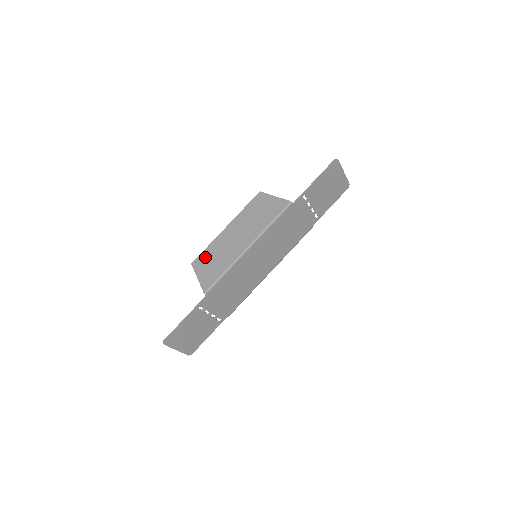
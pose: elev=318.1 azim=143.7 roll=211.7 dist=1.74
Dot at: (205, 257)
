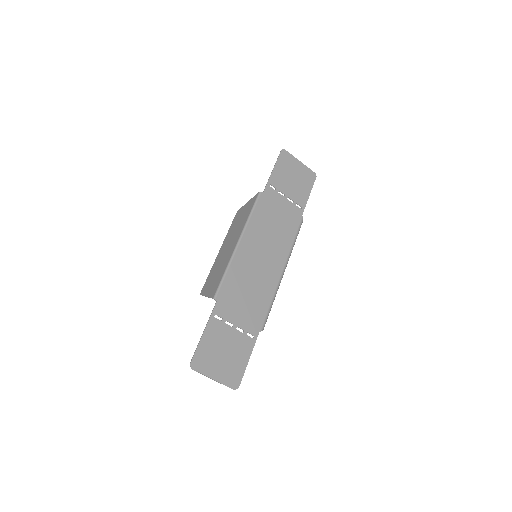
Dot at: (209, 280)
